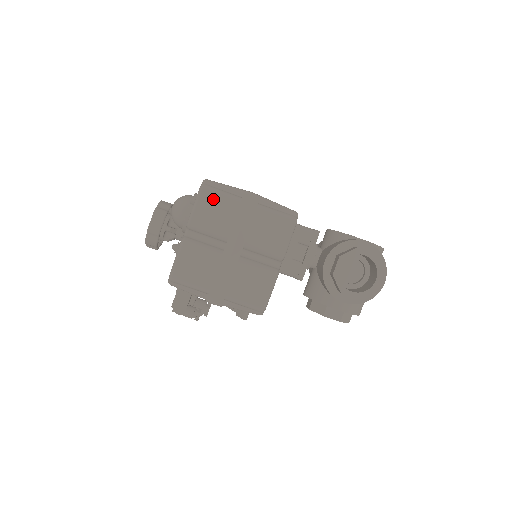
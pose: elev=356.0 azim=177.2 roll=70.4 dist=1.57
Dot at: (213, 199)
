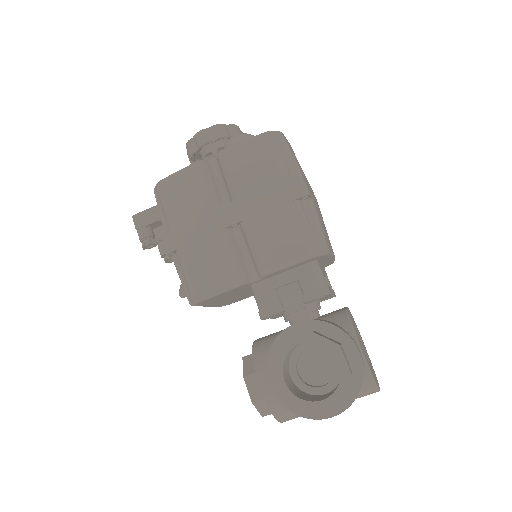
Dot at: (264, 152)
